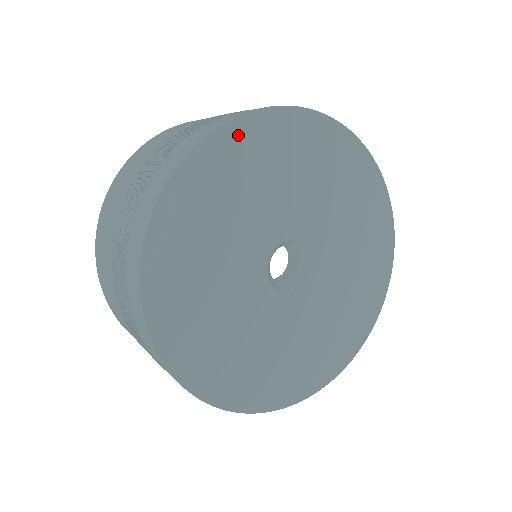
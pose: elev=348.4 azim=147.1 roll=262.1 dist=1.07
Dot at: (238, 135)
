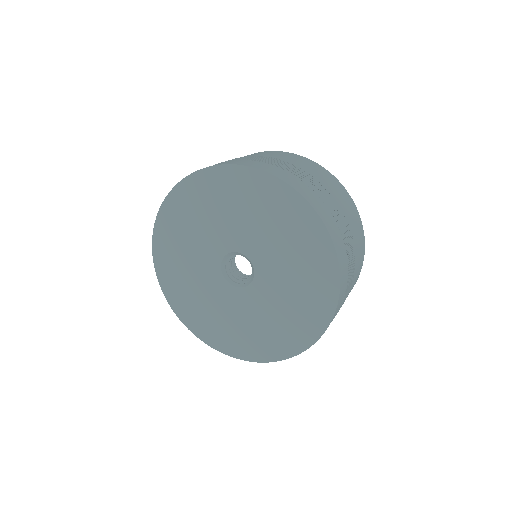
Dot at: (172, 205)
